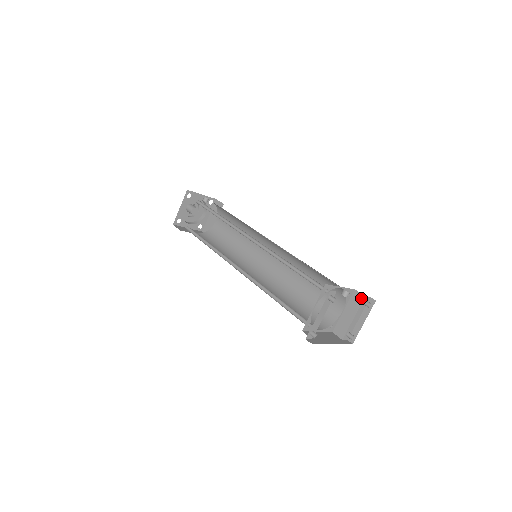
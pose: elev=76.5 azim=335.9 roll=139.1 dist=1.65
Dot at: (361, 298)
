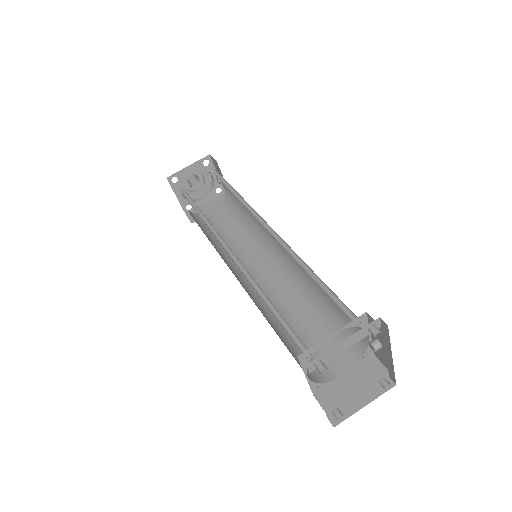
Dot at: (380, 369)
